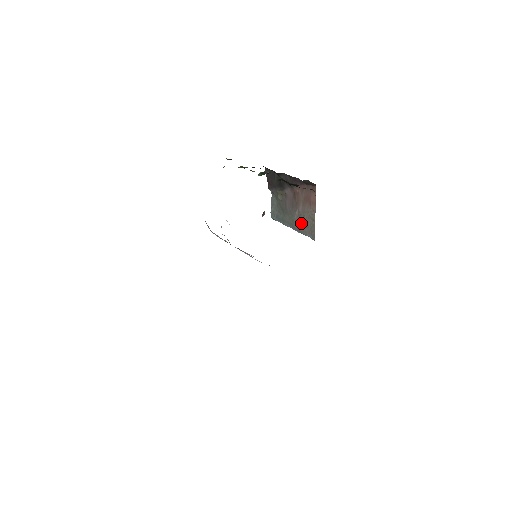
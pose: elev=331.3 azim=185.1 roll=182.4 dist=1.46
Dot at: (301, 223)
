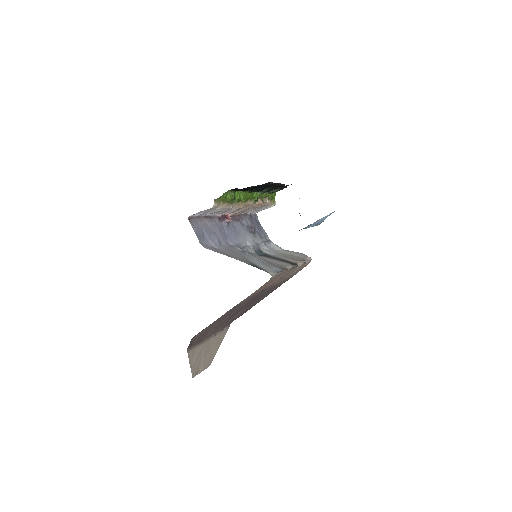
Dot at: occluded
